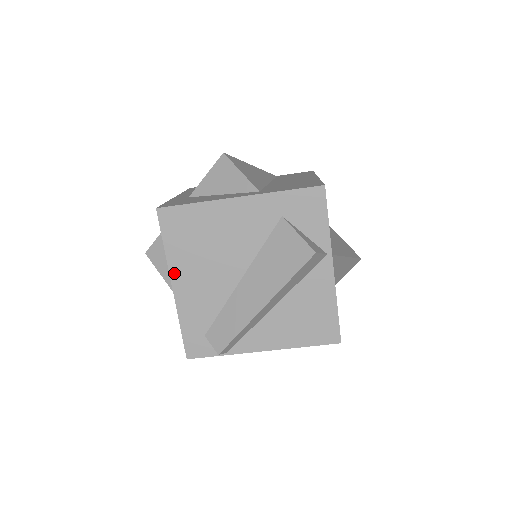
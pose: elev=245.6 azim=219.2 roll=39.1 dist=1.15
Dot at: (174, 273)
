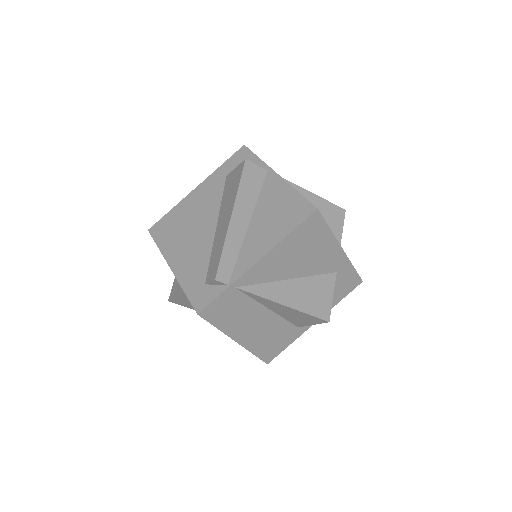
Dot at: (169, 258)
